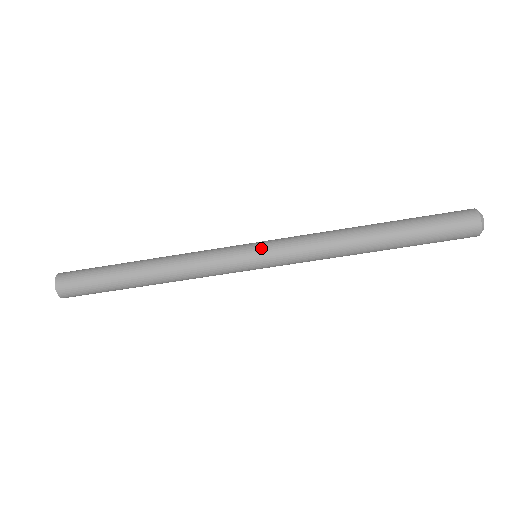
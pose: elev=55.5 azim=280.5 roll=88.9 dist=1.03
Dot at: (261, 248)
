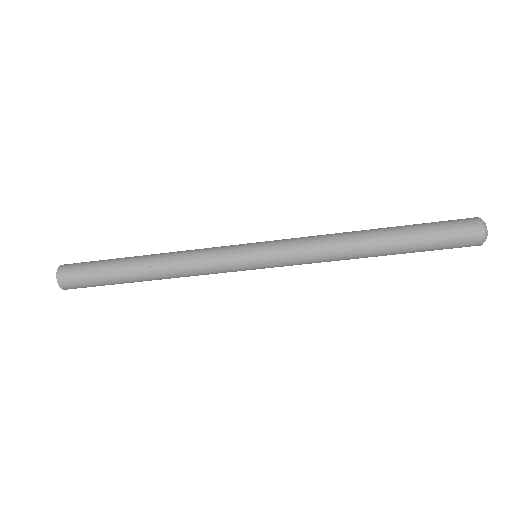
Dot at: (261, 247)
